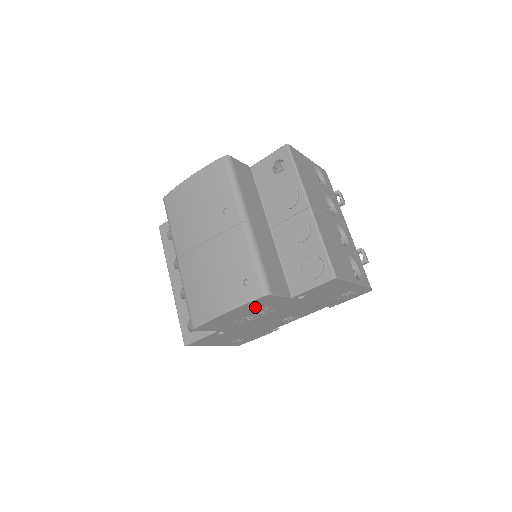
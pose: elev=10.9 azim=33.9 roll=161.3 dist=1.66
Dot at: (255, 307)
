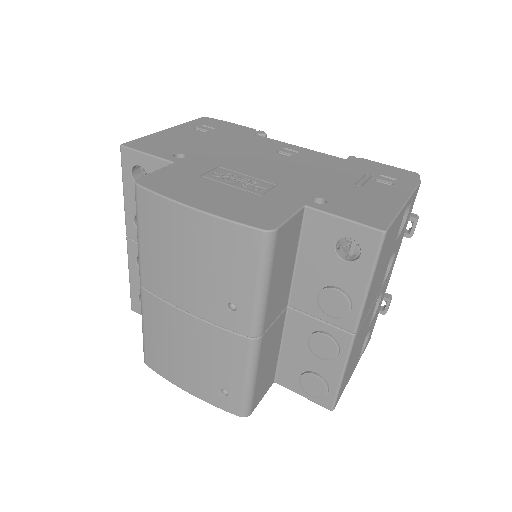
Dot at: occluded
